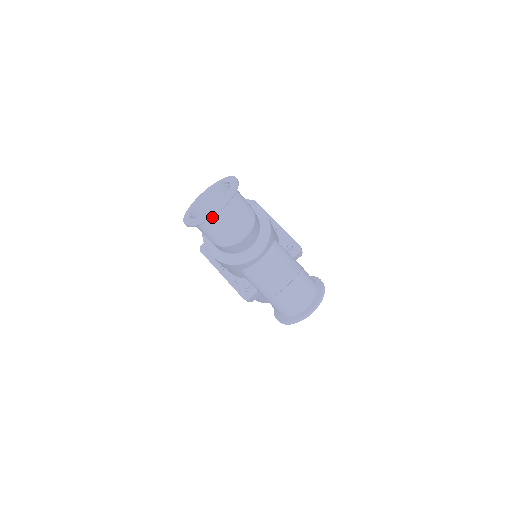
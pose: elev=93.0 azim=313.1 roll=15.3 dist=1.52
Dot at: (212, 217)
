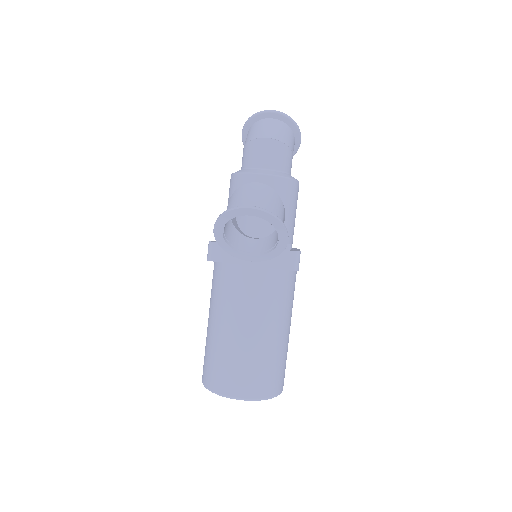
Dot at: (263, 119)
